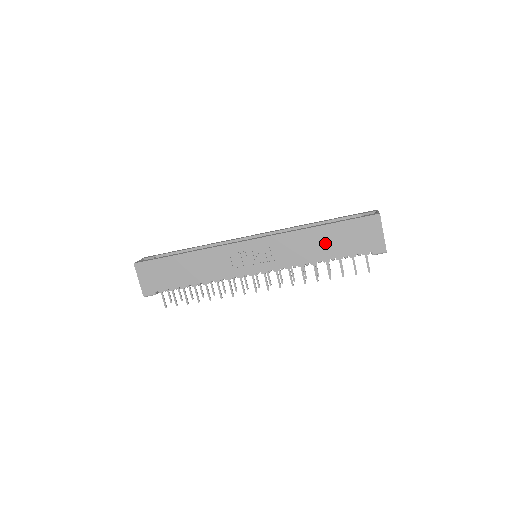
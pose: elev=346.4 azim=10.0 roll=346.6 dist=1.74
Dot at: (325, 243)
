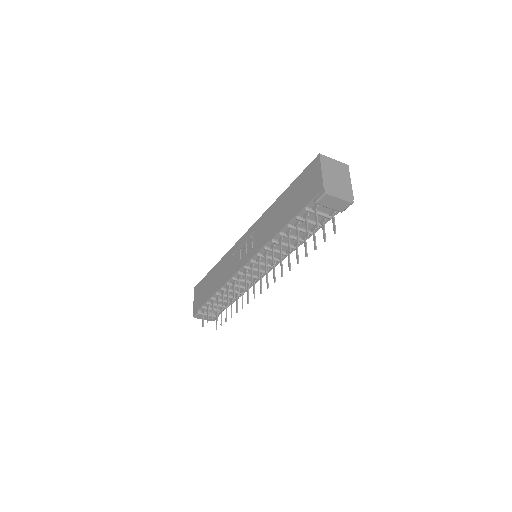
Dot at: (283, 210)
